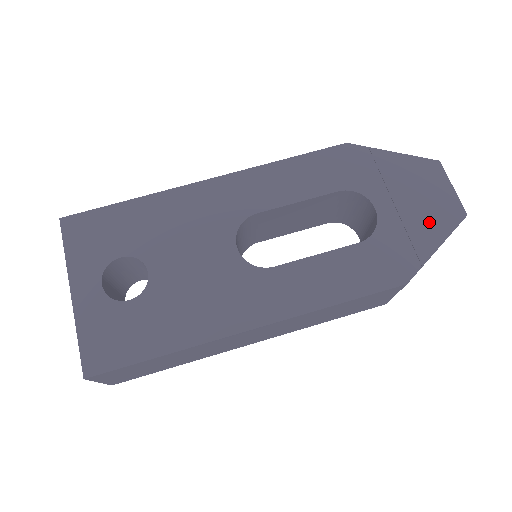
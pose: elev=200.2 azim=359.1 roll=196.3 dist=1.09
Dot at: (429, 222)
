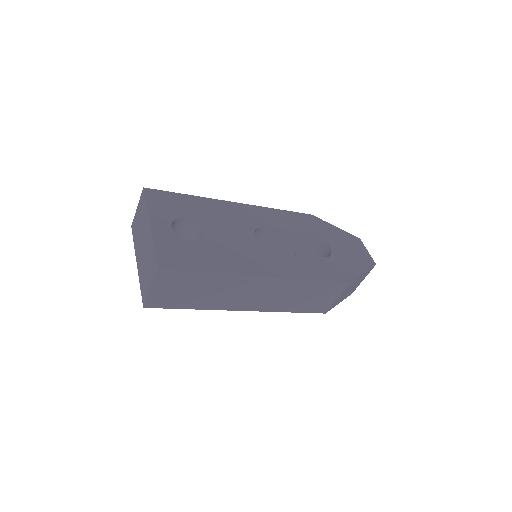
Dot at: (358, 261)
